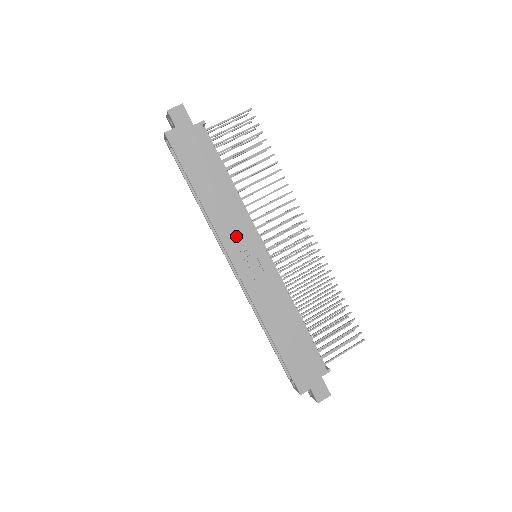
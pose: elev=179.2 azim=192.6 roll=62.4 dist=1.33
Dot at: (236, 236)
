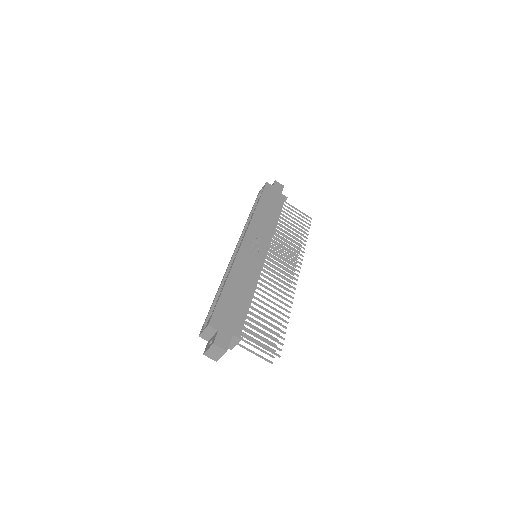
Dot at: (258, 233)
